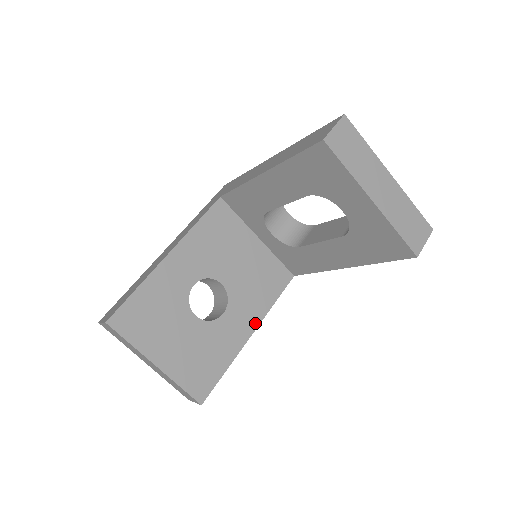
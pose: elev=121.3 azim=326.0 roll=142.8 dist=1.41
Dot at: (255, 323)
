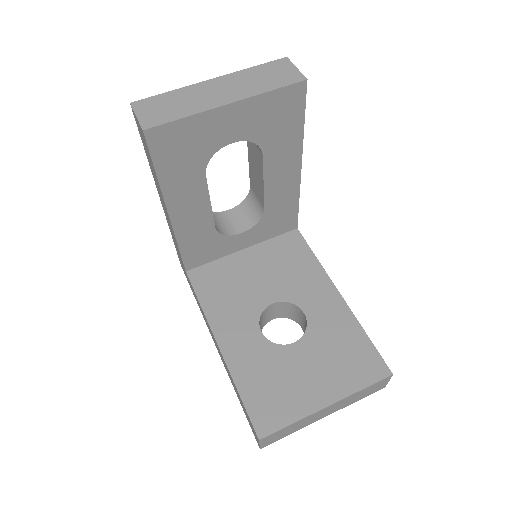
Dot at: (328, 285)
